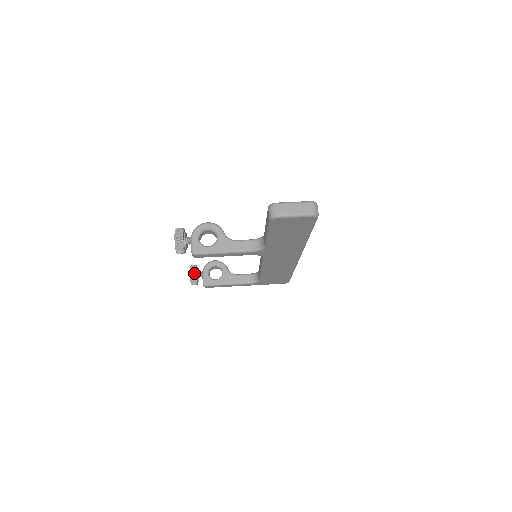
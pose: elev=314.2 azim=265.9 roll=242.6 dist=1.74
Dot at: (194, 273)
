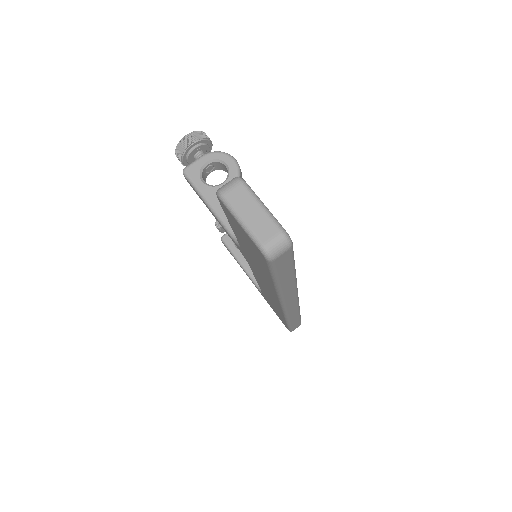
Dot at: occluded
